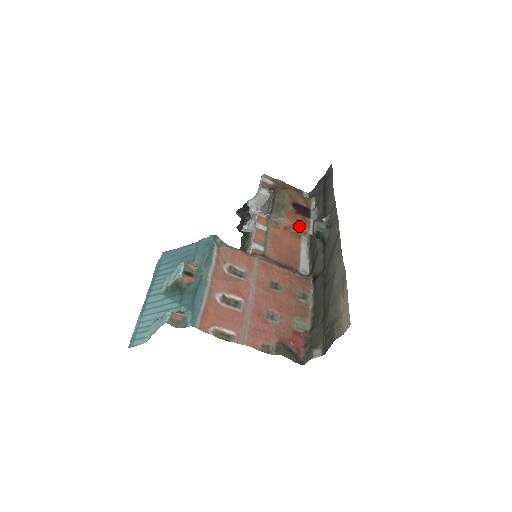
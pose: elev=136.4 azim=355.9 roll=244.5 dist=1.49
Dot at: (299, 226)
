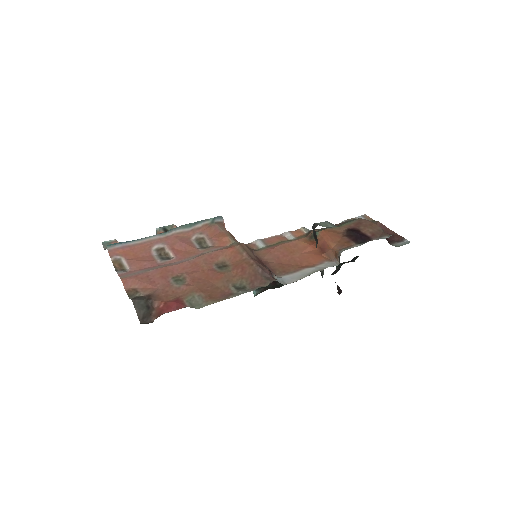
Dot at: (333, 246)
